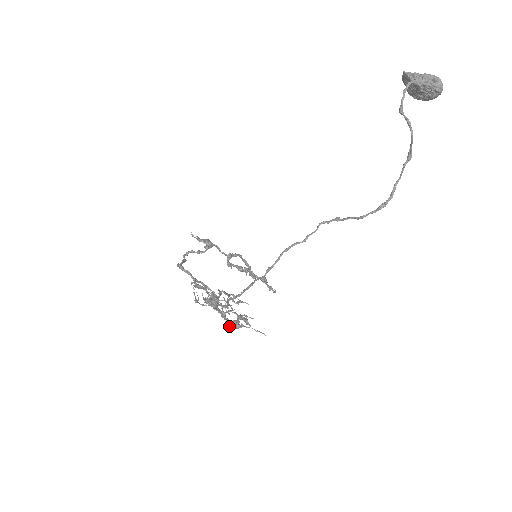
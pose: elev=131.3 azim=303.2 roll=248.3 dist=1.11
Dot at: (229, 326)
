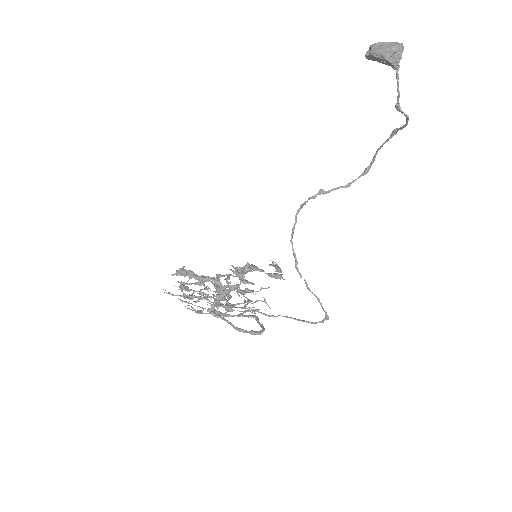
Dot at: occluded
